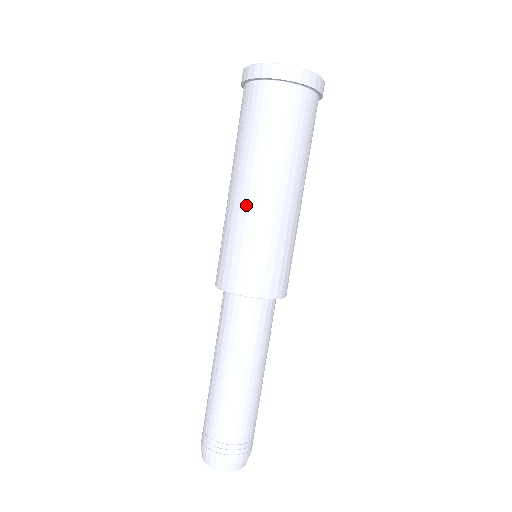
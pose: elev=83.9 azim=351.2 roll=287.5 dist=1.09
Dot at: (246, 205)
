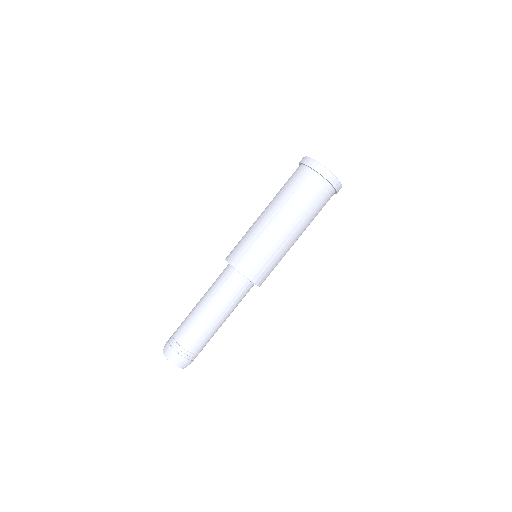
Dot at: (260, 221)
